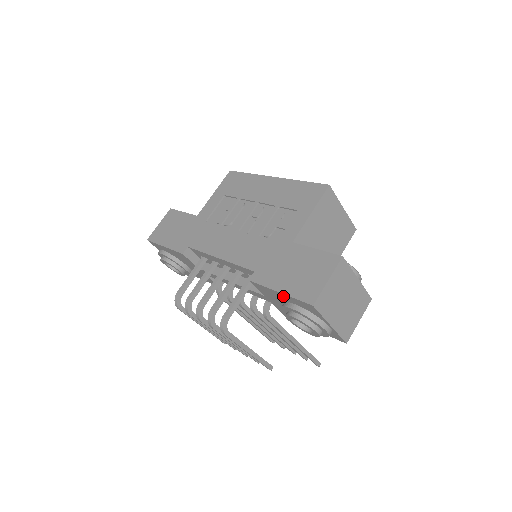
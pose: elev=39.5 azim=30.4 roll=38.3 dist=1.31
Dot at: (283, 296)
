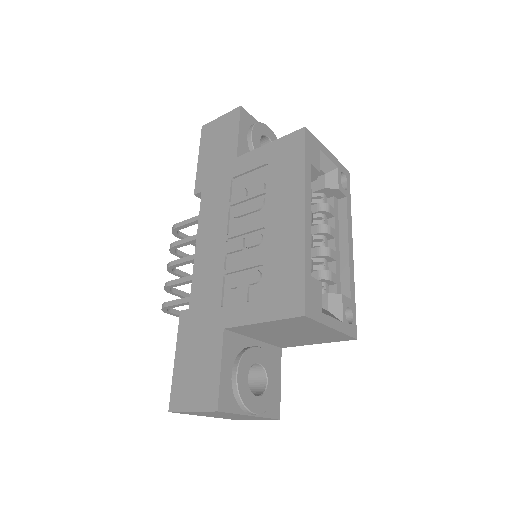
Dot at: occluded
